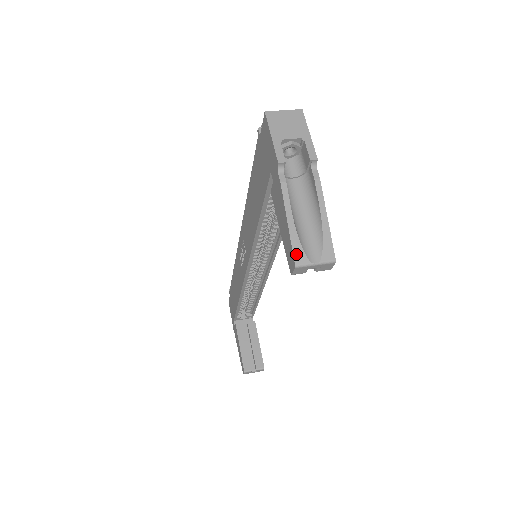
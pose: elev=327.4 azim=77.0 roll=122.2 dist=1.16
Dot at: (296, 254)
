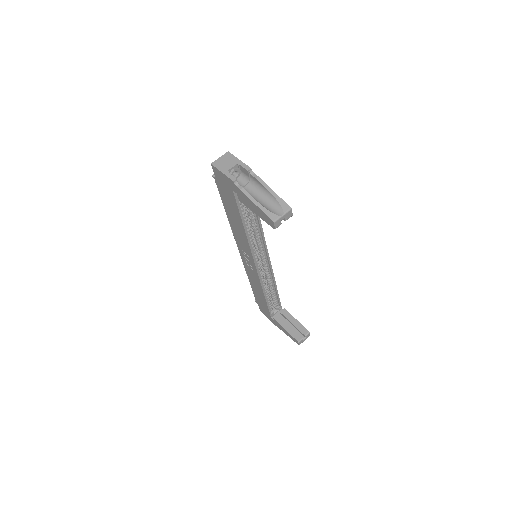
Dot at: (270, 217)
